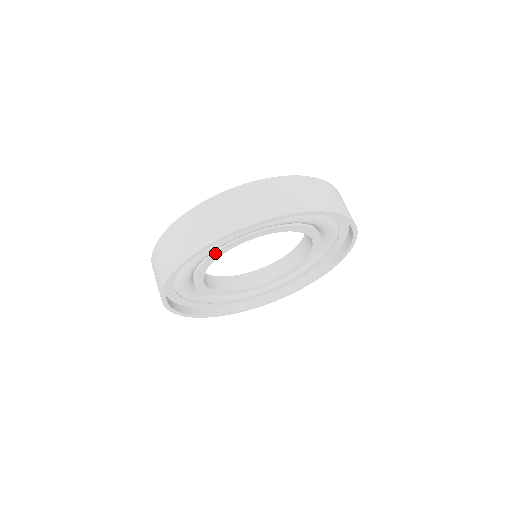
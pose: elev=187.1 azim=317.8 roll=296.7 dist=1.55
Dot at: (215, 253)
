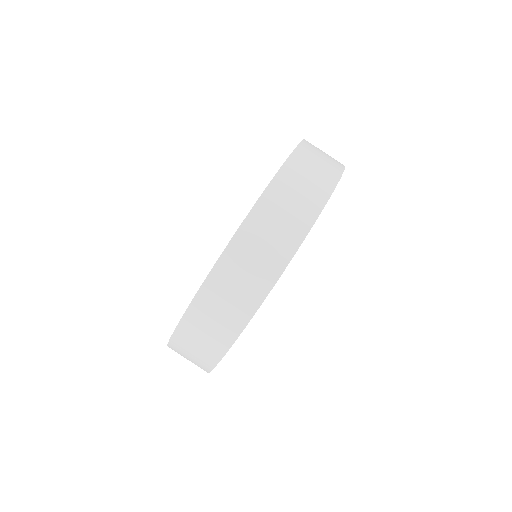
Dot at: occluded
